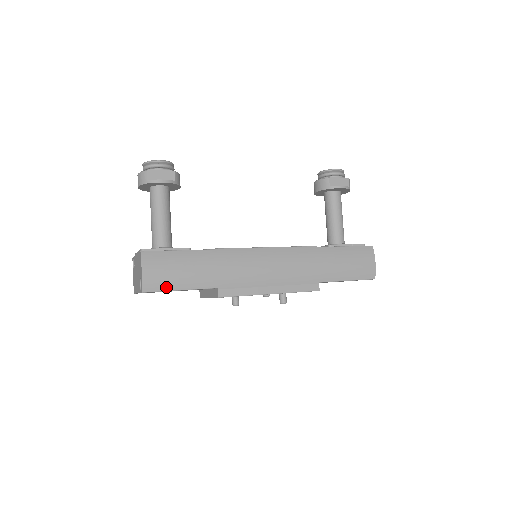
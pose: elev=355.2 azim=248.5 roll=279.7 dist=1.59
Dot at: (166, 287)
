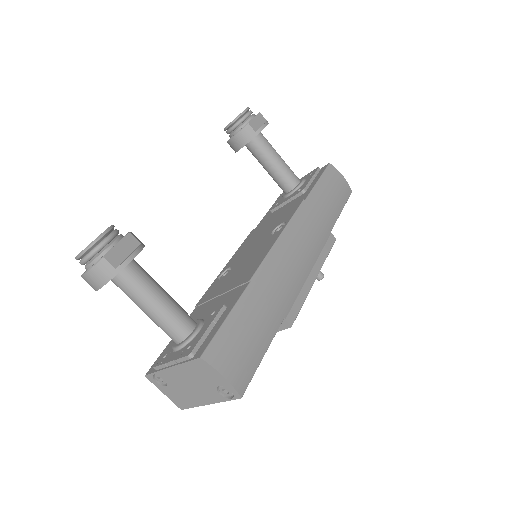
Dot at: (253, 367)
